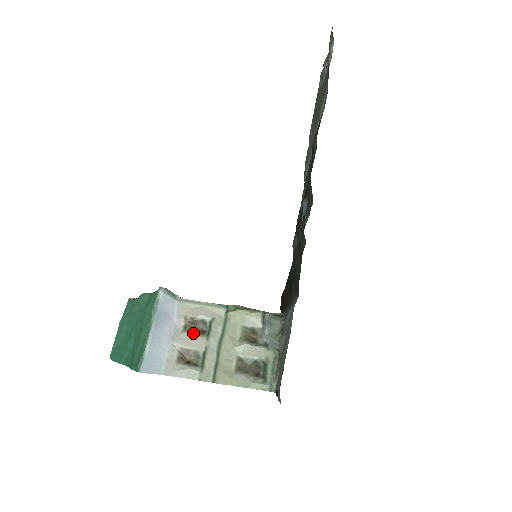
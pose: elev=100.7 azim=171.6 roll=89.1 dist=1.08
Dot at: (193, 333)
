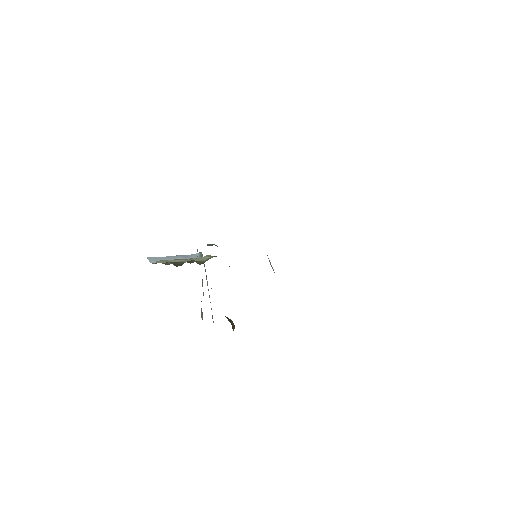
Dot at: occluded
